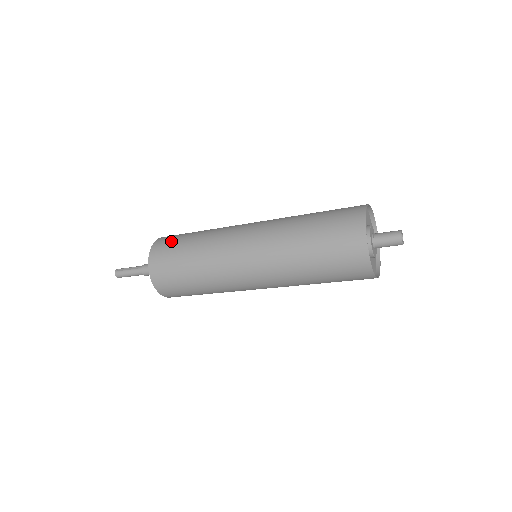
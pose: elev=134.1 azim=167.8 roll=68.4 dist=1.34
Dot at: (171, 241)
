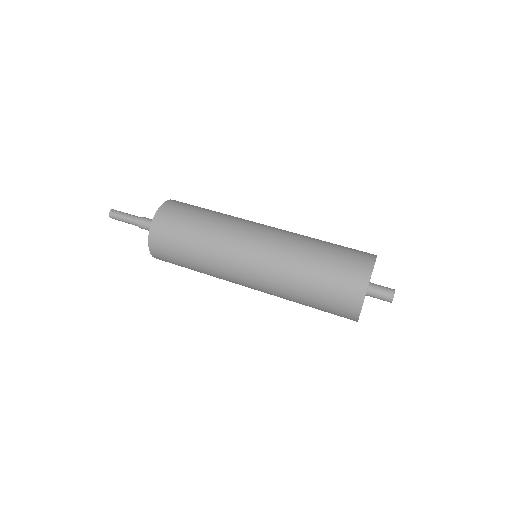
Dot at: (179, 212)
